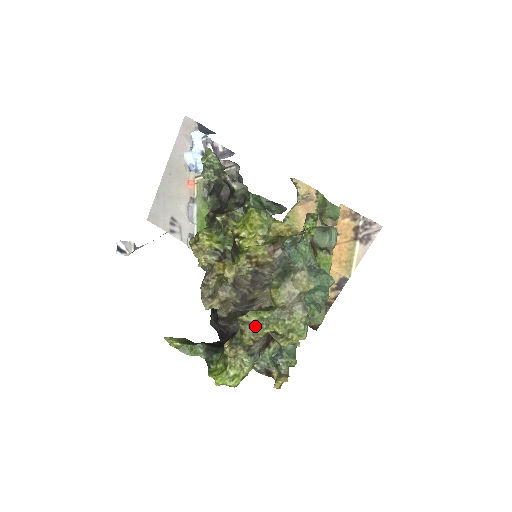
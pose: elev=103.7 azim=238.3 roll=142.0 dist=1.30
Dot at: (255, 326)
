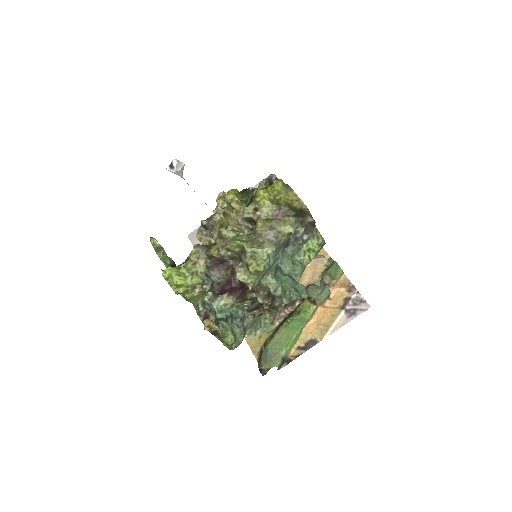
Dot at: (228, 240)
